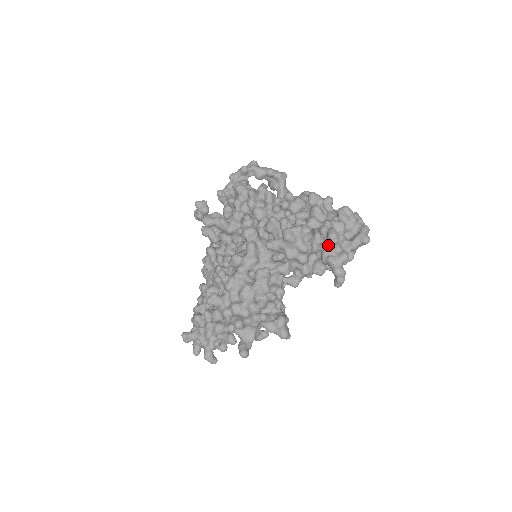
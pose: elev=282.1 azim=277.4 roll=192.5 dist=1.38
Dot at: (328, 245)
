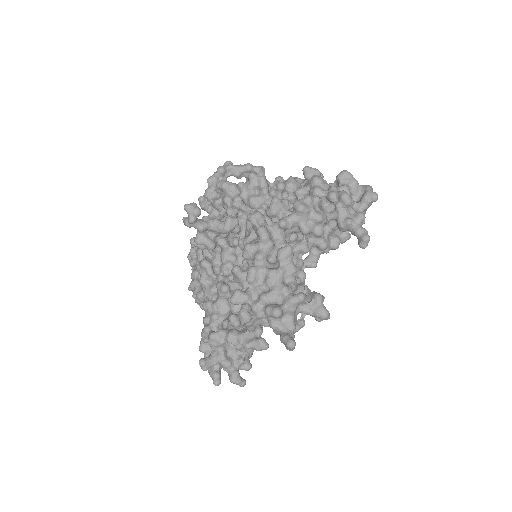
Dot at: (342, 208)
